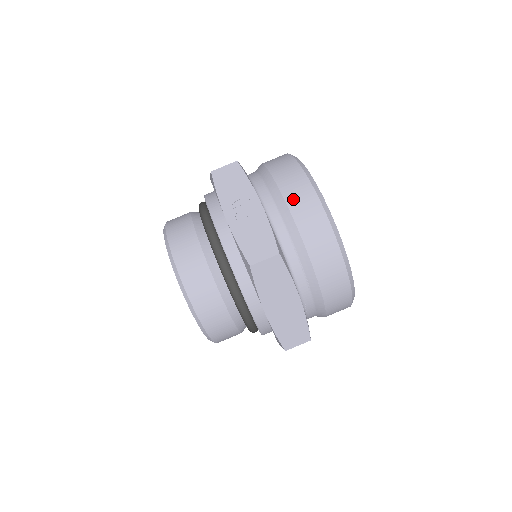
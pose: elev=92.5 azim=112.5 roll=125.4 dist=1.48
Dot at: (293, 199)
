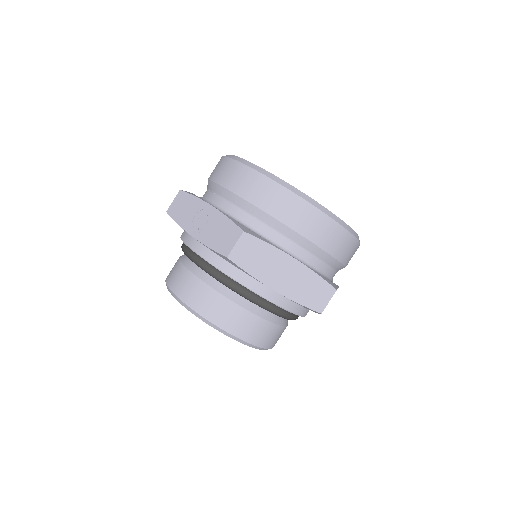
Dot at: (234, 184)
